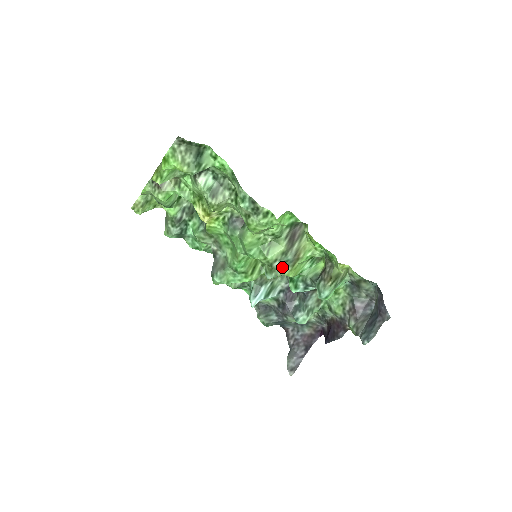
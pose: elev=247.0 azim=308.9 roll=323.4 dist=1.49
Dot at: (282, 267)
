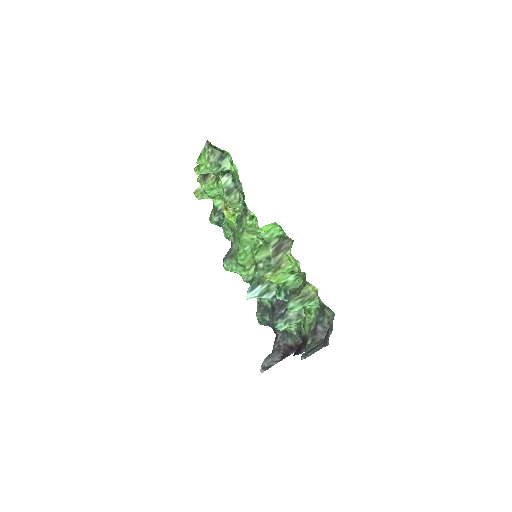
Dot at: (265, 269)
